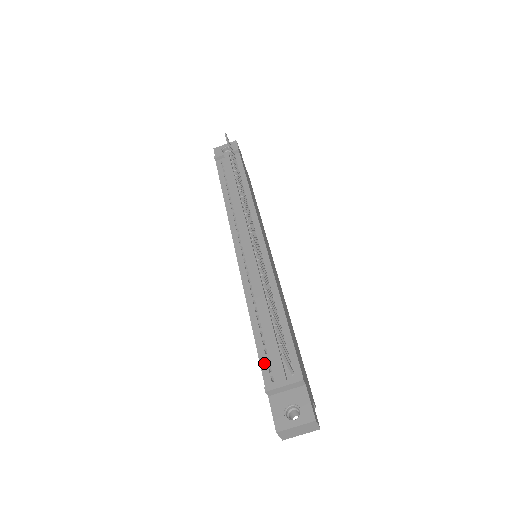
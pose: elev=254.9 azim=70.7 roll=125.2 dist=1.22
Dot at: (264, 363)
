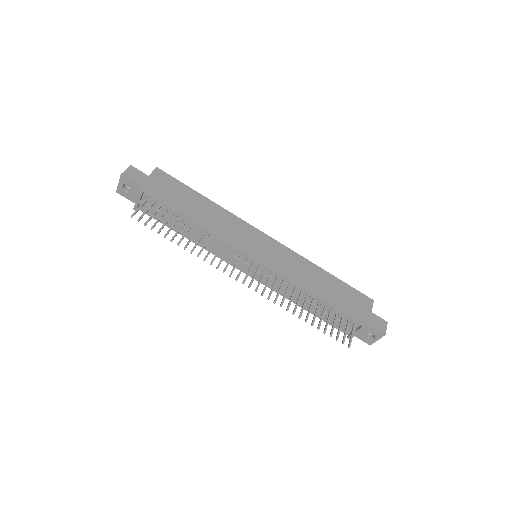
Dot at: (335, 326)
